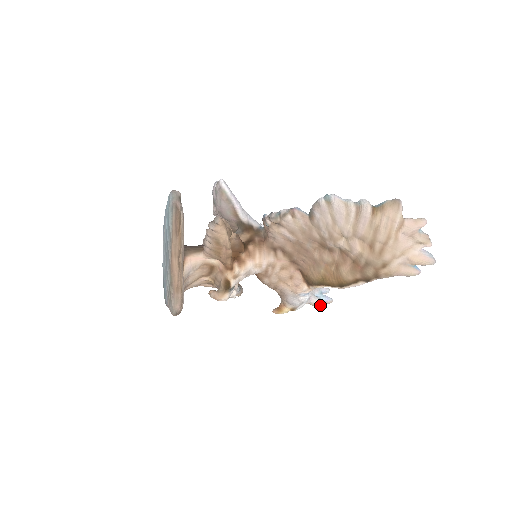
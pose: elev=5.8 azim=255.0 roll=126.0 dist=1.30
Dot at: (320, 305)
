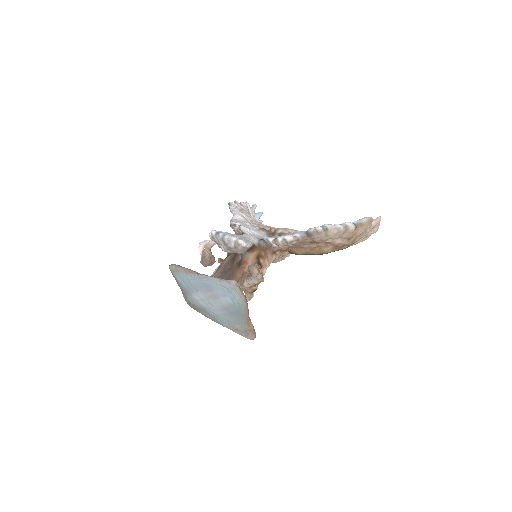
Dot at: occluded
